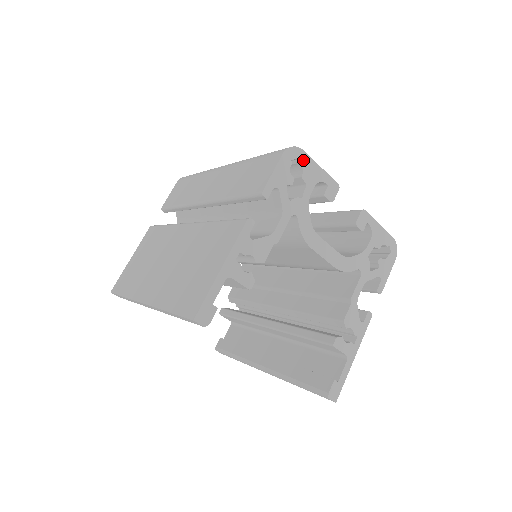
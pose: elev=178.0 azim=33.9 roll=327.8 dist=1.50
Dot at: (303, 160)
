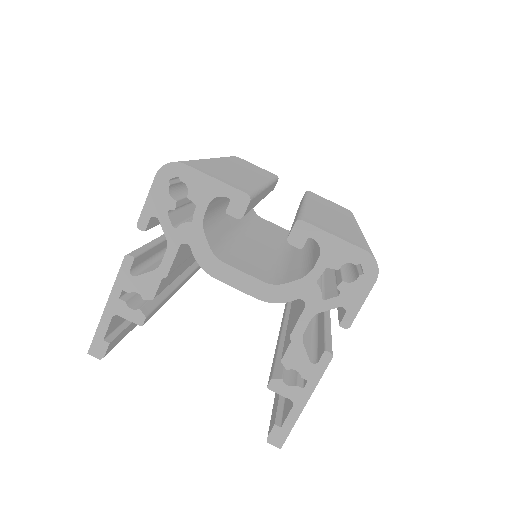
Dot at: (186, 176)
